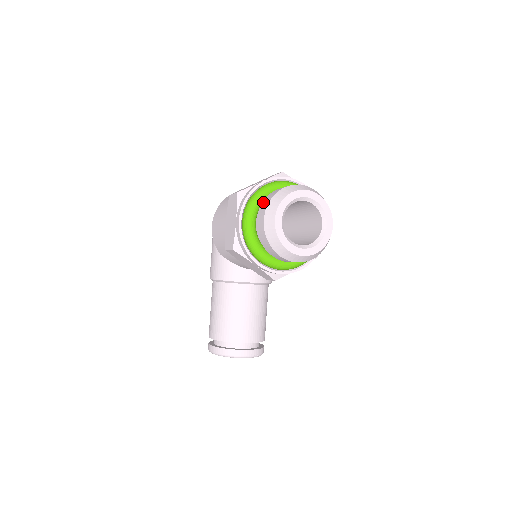
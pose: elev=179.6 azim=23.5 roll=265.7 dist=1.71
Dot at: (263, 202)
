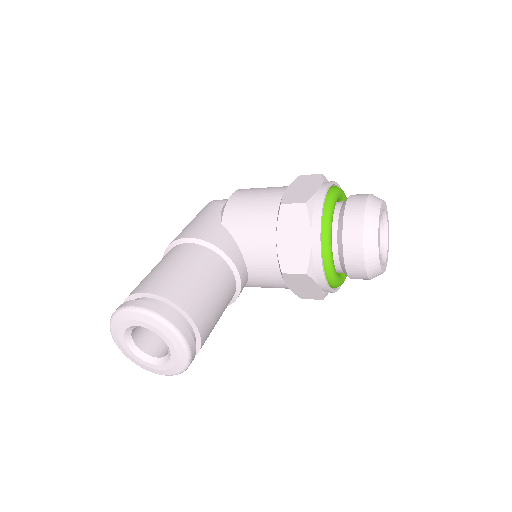
Dot at: occluded
